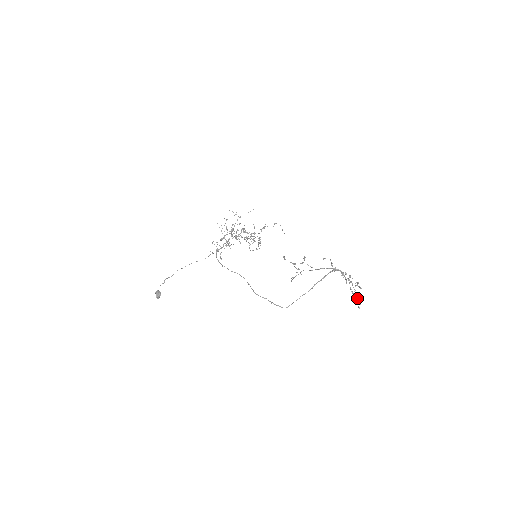
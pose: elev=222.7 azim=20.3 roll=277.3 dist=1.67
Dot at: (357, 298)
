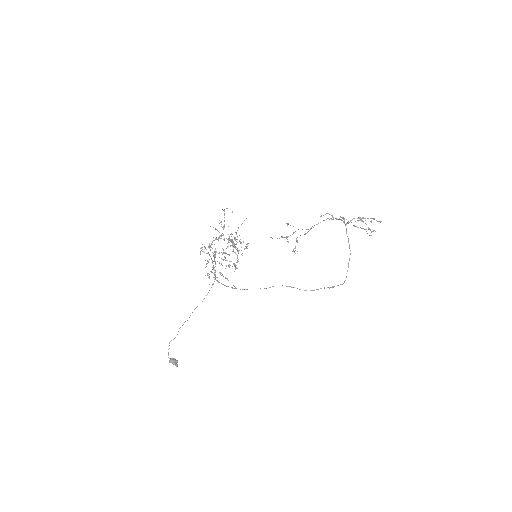
Dot at: occluded
